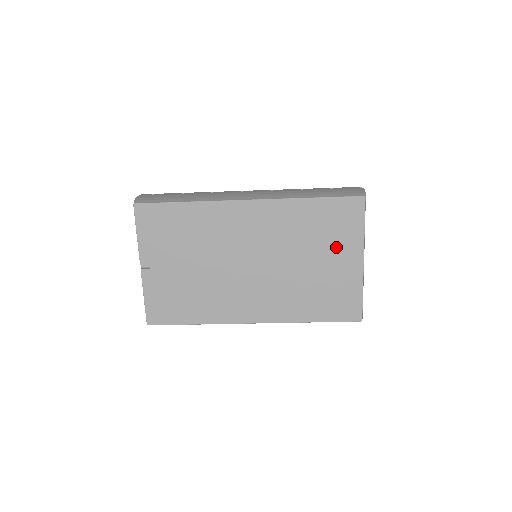
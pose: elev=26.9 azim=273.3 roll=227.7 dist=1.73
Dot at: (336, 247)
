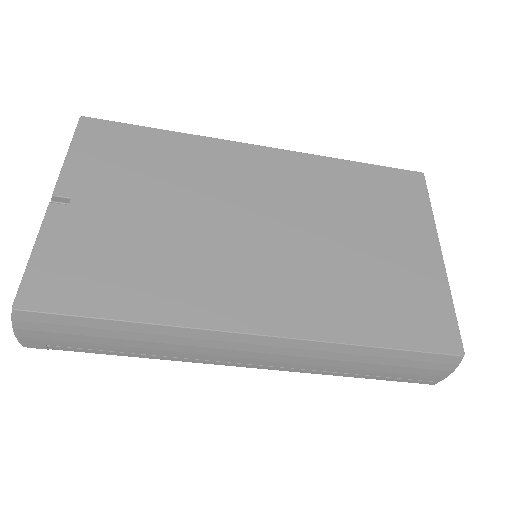
Dot at: (396, 226)
